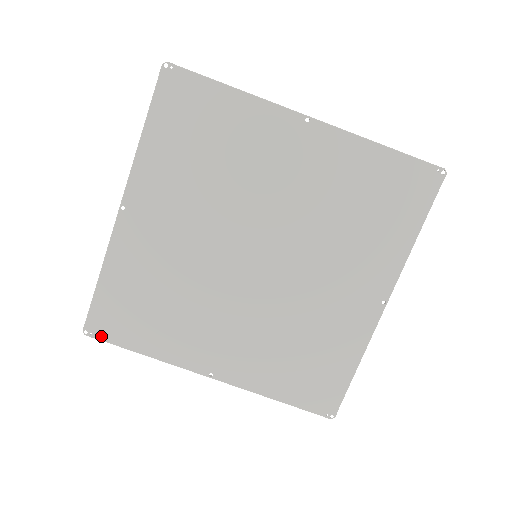
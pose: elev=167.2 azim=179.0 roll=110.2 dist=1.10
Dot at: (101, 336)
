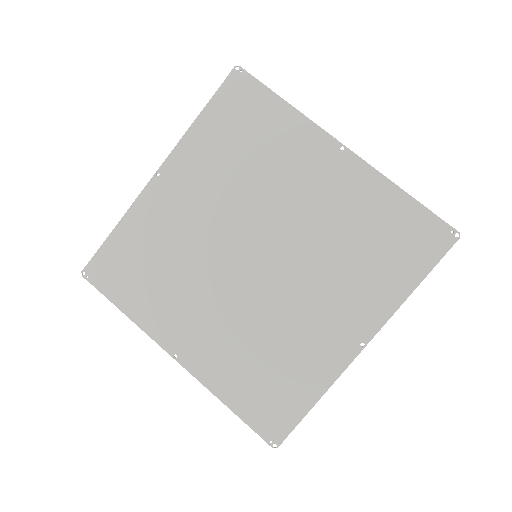
Dot at: (95, 282)
